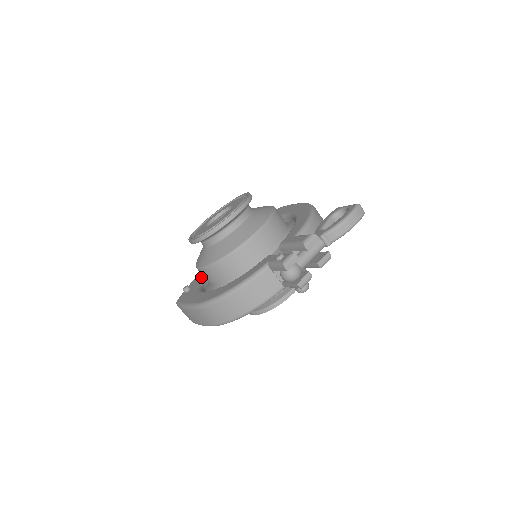
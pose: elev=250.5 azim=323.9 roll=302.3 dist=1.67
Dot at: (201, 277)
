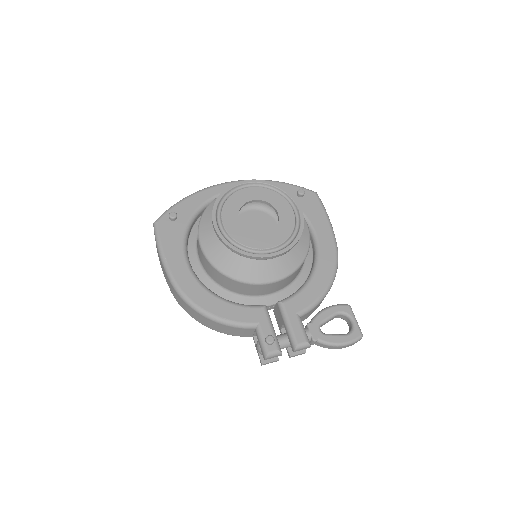
Dot at: (195, 211)
